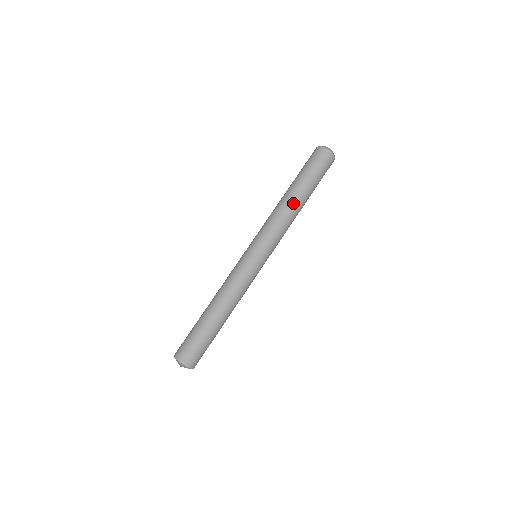
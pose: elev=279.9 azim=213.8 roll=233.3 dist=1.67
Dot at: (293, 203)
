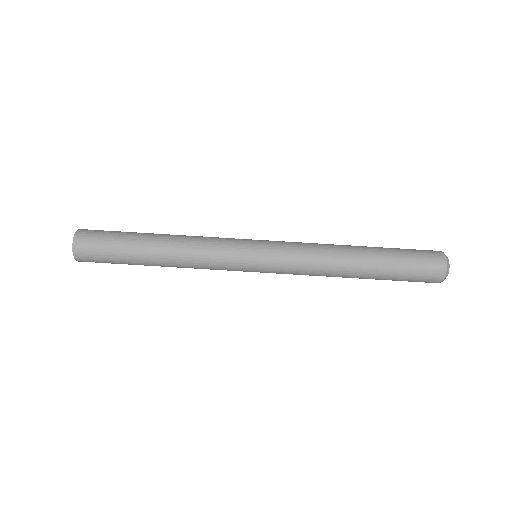
Dot at: (348, 270)
